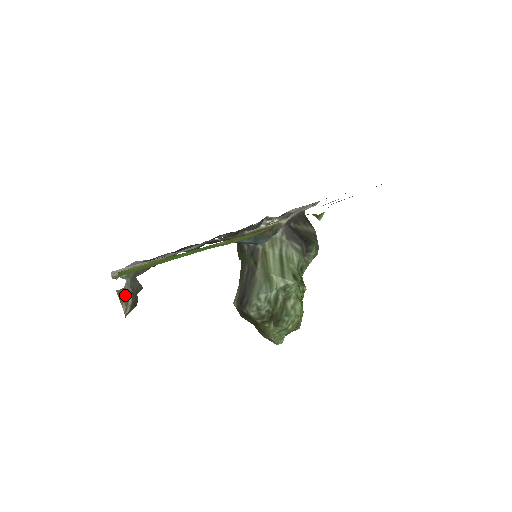
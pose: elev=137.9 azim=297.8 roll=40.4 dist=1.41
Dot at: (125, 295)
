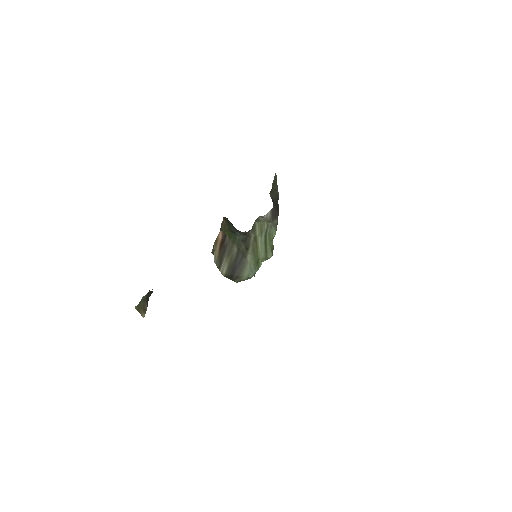
Dot at: (142, 307)
